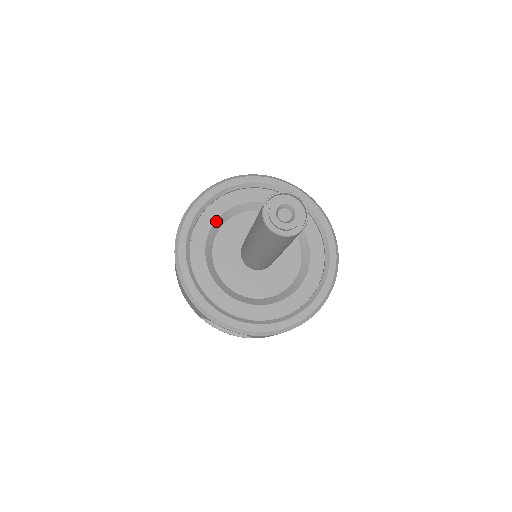
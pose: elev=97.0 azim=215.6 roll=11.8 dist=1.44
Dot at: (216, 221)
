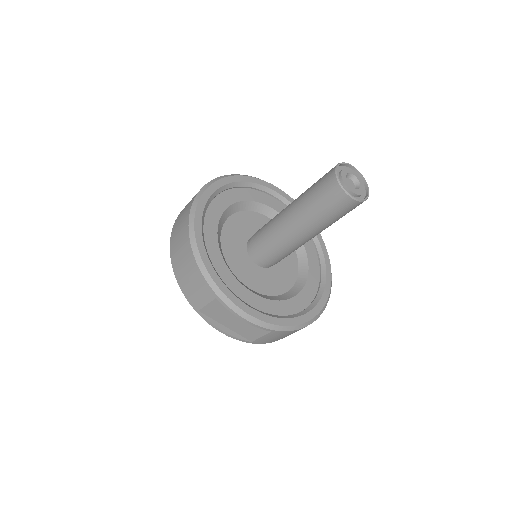
Dot at: (226, 210)
